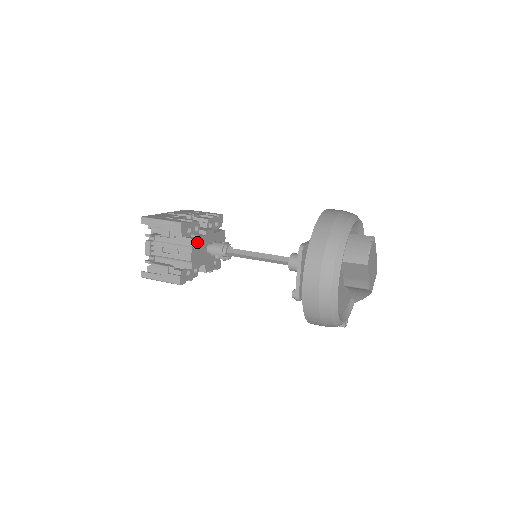
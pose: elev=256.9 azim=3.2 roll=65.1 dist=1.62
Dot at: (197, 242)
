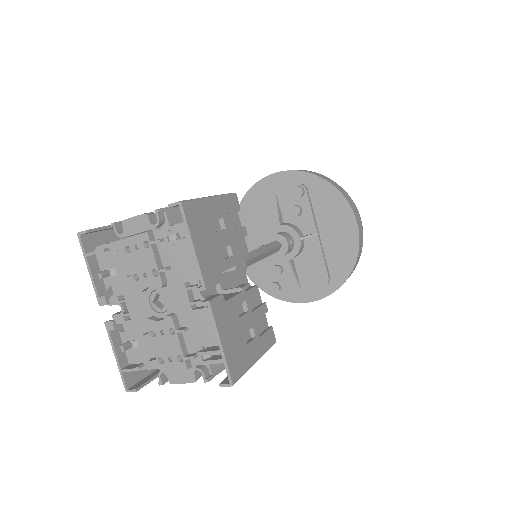
Dot at: occluded
